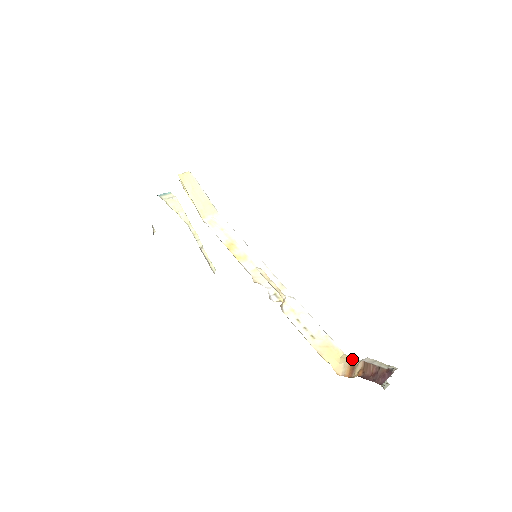
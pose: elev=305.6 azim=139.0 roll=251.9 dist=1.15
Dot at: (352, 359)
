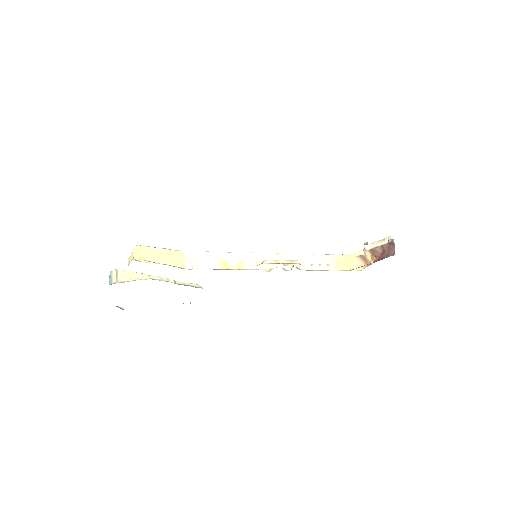
Dot at: (358, 254)
